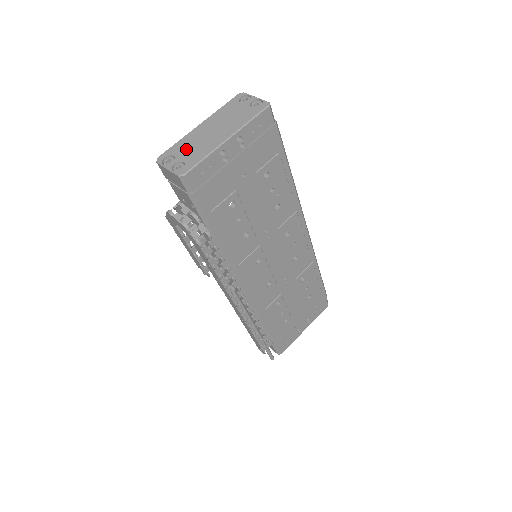
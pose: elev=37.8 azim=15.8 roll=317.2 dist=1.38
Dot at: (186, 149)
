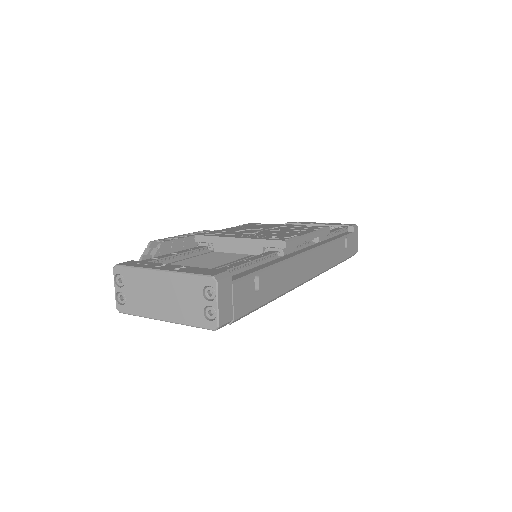
Dot at: (135, 288)
